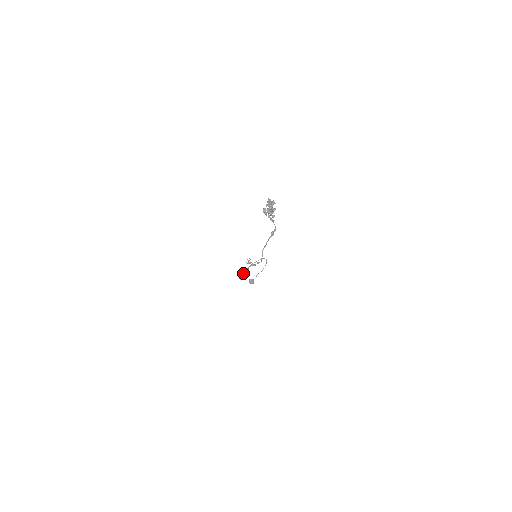
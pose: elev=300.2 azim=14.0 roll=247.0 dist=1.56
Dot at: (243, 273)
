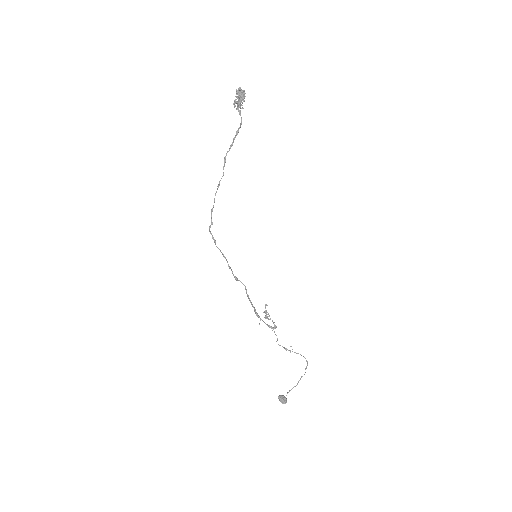
Dot at: (236, 278)
